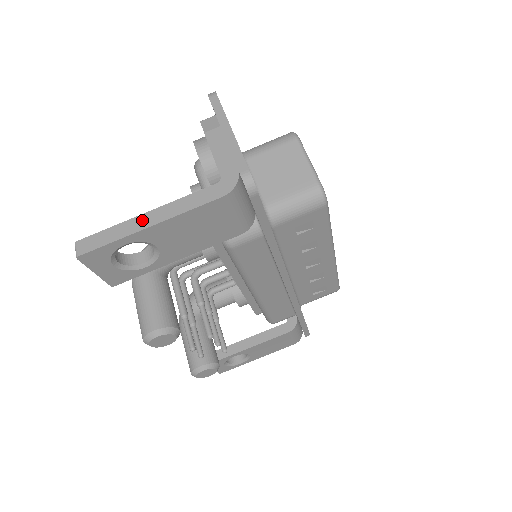
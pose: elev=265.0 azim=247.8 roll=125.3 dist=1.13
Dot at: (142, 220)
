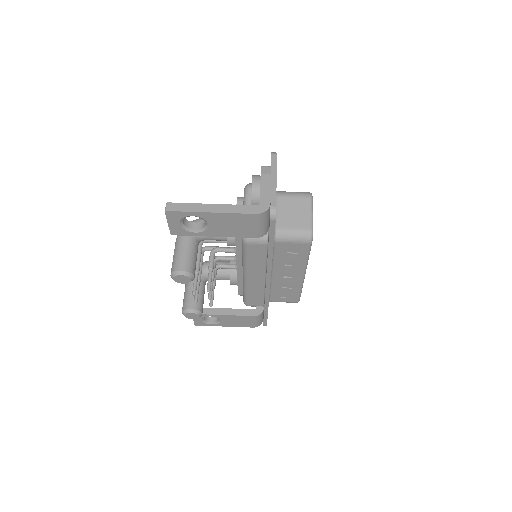
Dot at: (208, 207)
